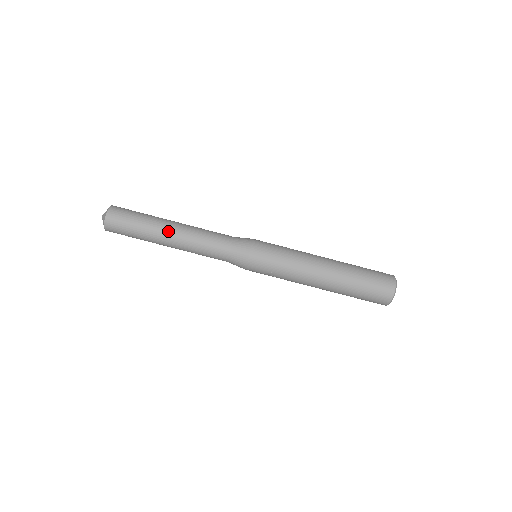
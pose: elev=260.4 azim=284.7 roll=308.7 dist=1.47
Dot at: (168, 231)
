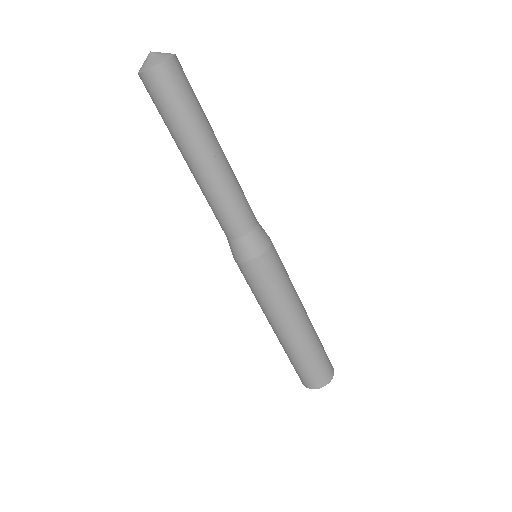
Dot at: (197, 161)
